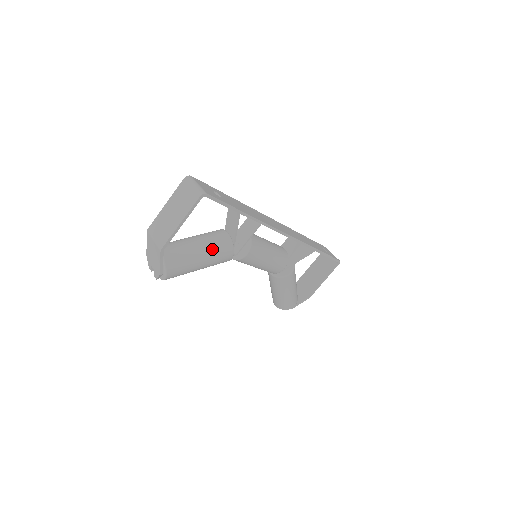
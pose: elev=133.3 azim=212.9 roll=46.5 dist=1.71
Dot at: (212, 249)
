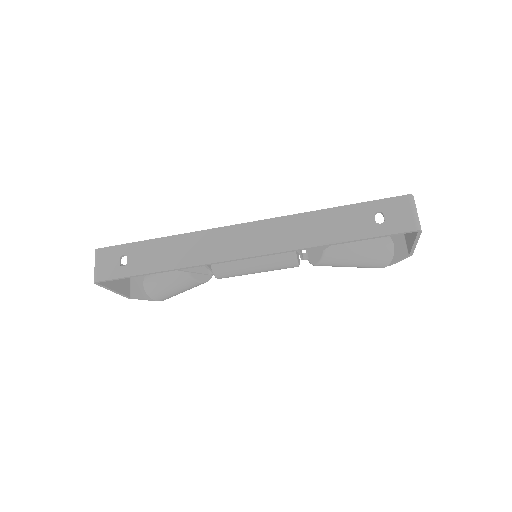
Dot at: (175, 283)
